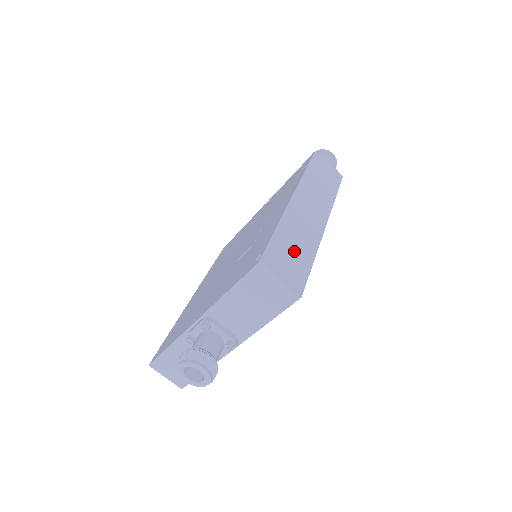
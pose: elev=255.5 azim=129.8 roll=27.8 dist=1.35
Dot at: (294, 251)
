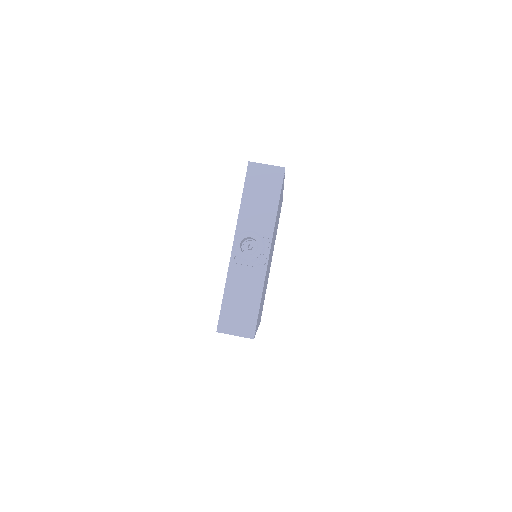
Dot at: occluded
